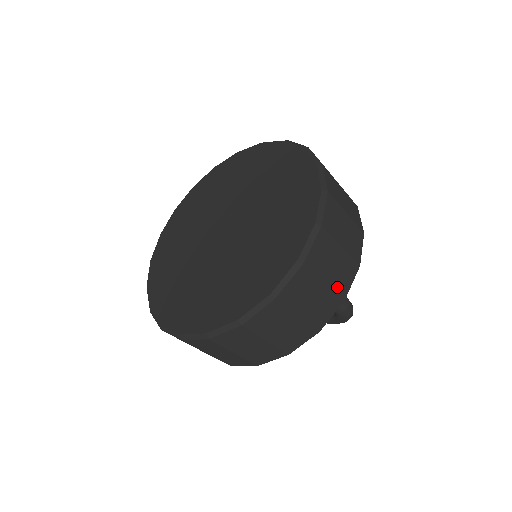
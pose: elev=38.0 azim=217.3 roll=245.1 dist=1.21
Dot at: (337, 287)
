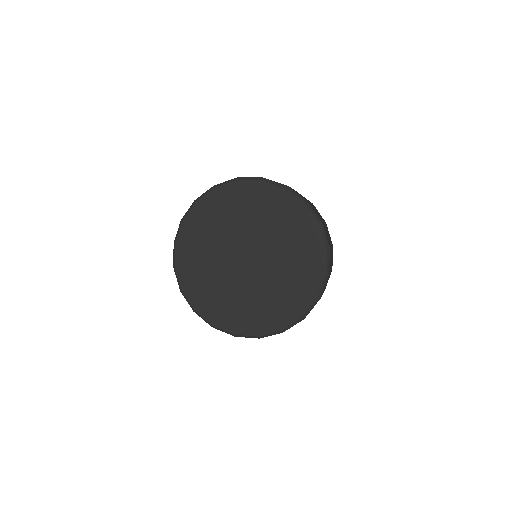
Dot at: occluded
